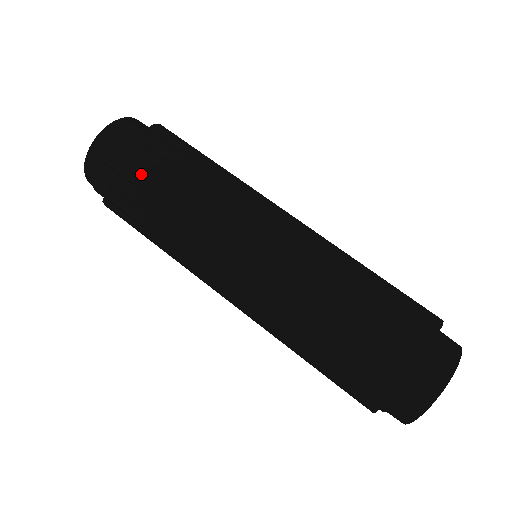
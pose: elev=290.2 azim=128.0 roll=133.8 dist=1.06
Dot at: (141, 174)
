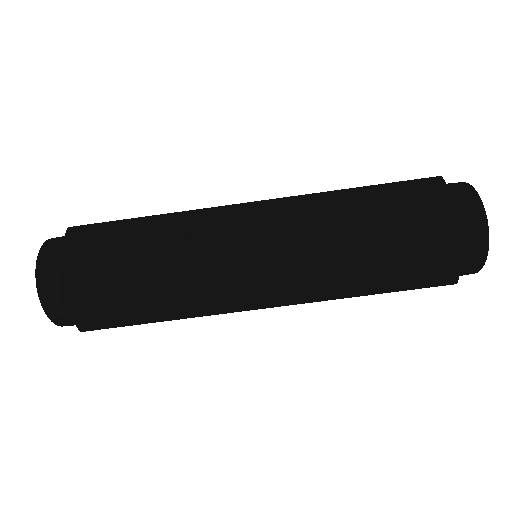
Dot at: (127, 324)
